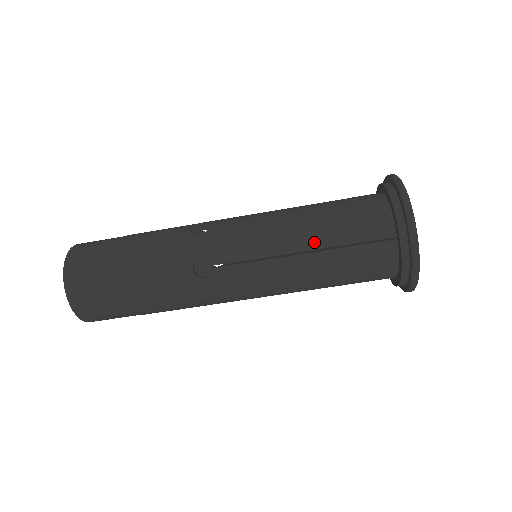
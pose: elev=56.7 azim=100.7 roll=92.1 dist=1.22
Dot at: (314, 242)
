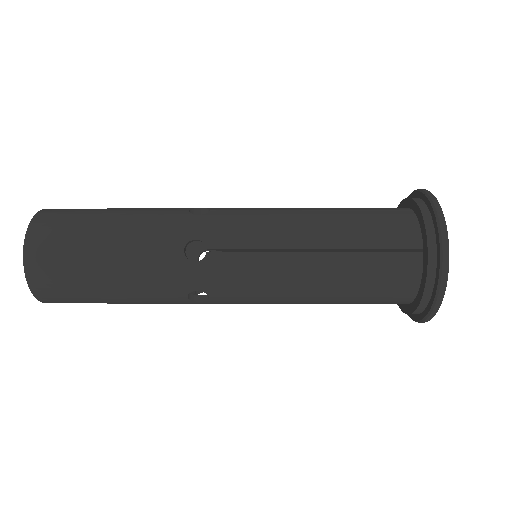
Dot at: (328, 292)
